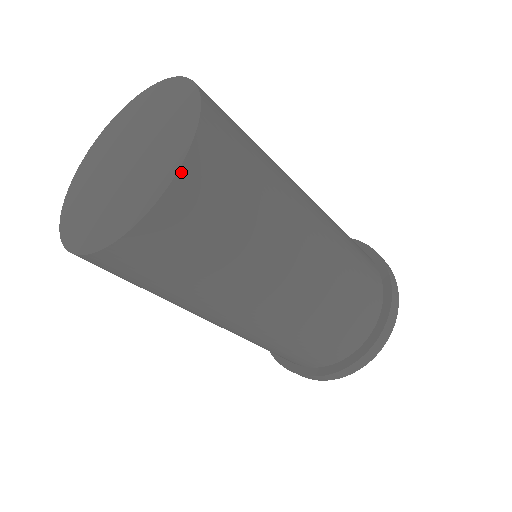
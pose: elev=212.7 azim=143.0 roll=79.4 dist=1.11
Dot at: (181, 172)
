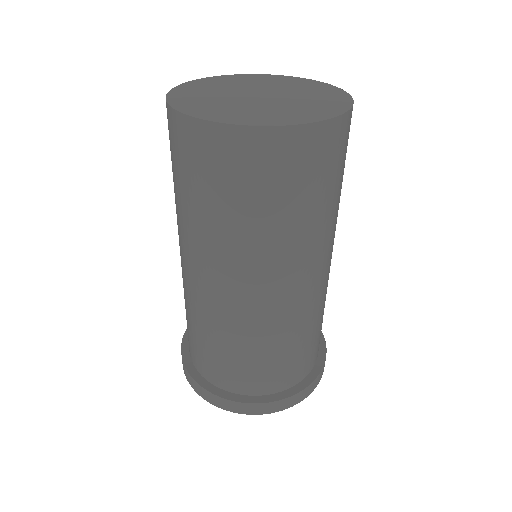
Dot at: (349, 113)
